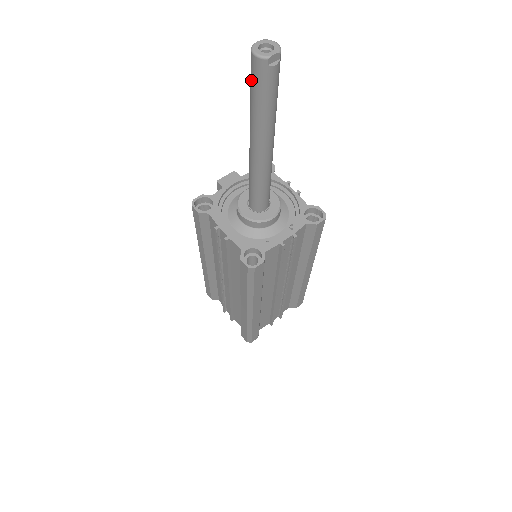
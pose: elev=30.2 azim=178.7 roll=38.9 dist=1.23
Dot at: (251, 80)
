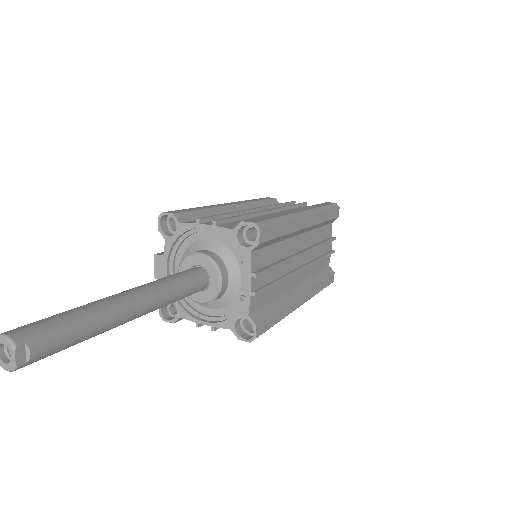
Dot at: occluded
